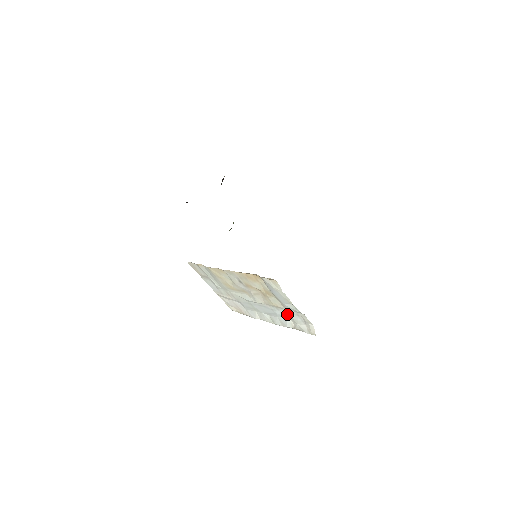
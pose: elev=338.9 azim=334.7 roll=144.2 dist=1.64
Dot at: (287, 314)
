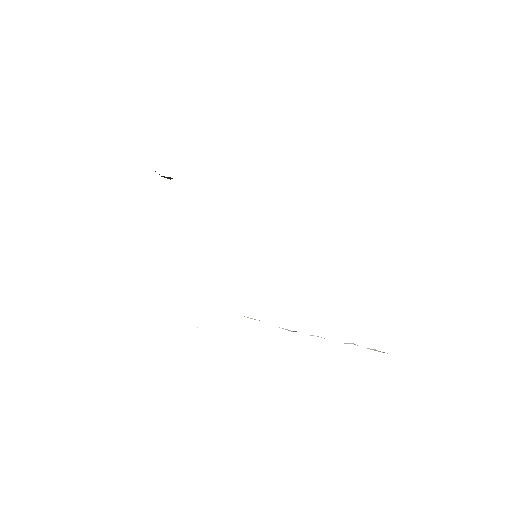
Dot at: occluded
